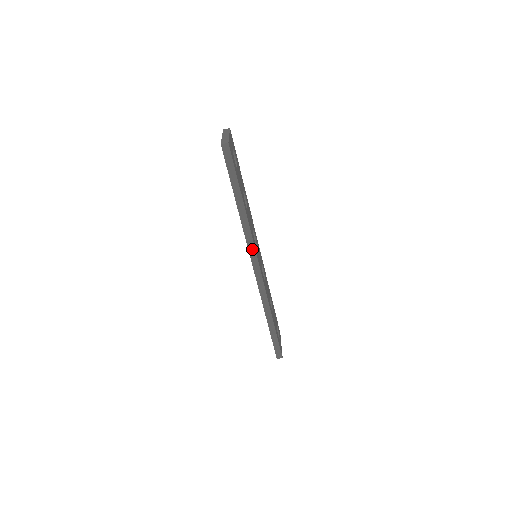
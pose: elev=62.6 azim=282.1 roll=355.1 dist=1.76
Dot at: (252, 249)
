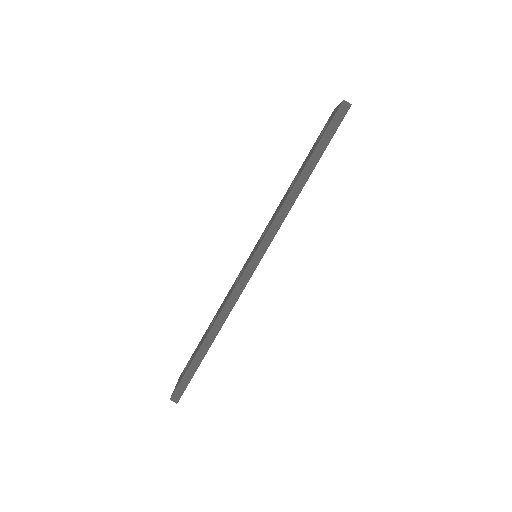
Dot at: (271, 235)
